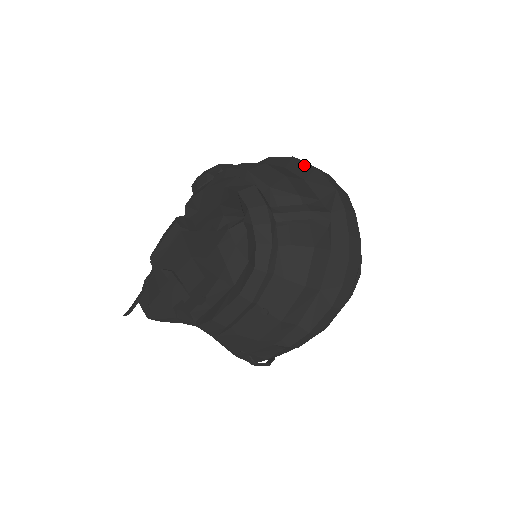
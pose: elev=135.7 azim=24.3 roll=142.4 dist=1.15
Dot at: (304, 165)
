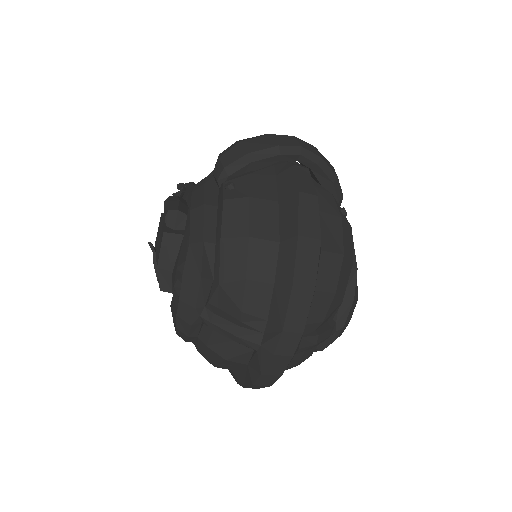
Dot at: (290, 264)
